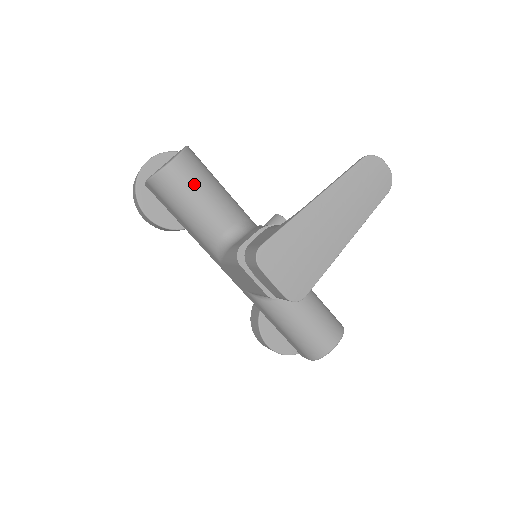
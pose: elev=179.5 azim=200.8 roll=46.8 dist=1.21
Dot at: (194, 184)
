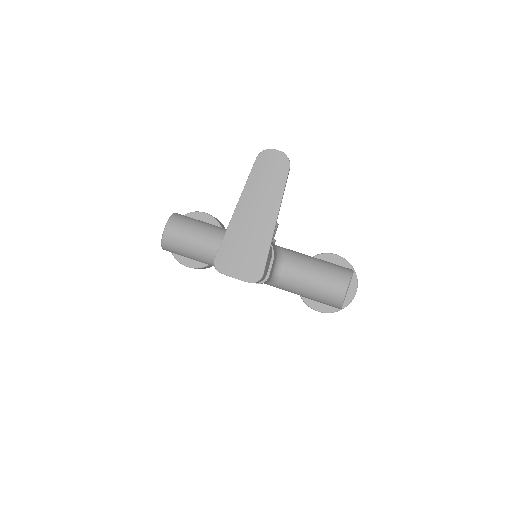
Dot at: (184, 236)
